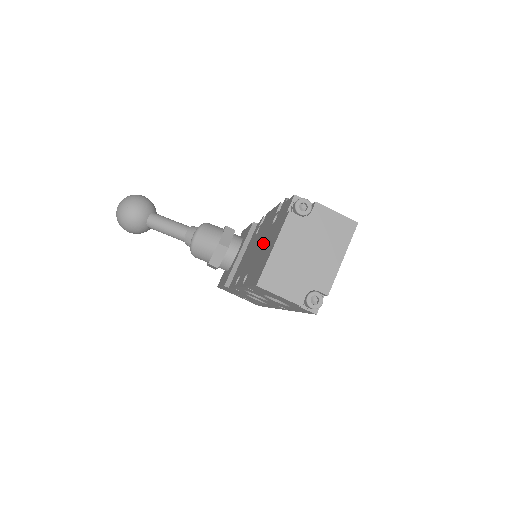
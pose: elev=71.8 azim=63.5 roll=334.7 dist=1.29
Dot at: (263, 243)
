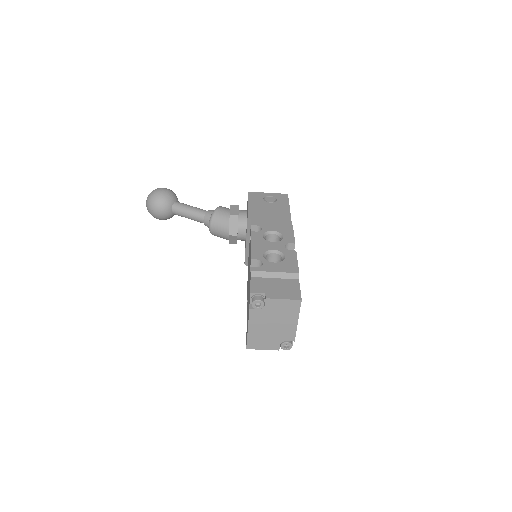
Dot at: occluded
